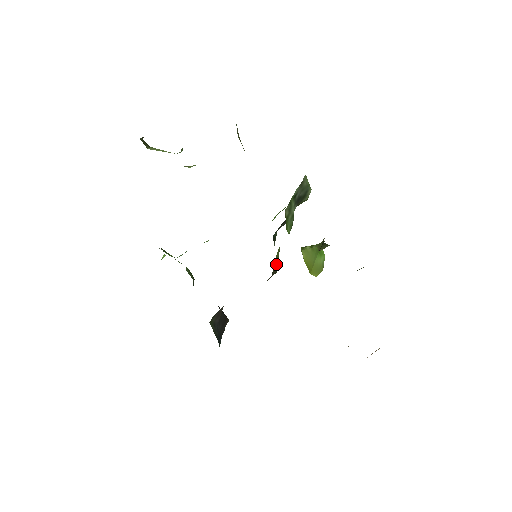
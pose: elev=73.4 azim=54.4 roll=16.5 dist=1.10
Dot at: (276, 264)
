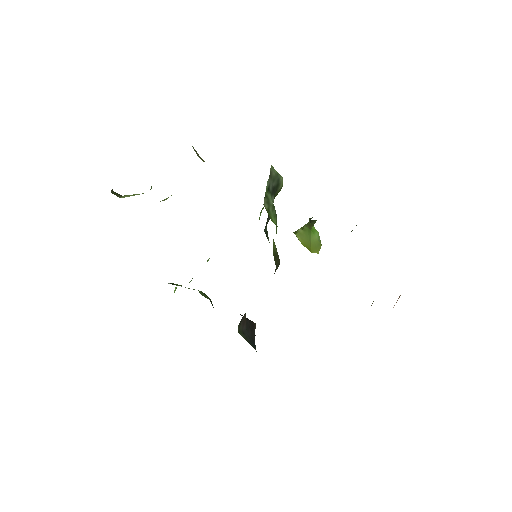
Dot at: (276, 256)
